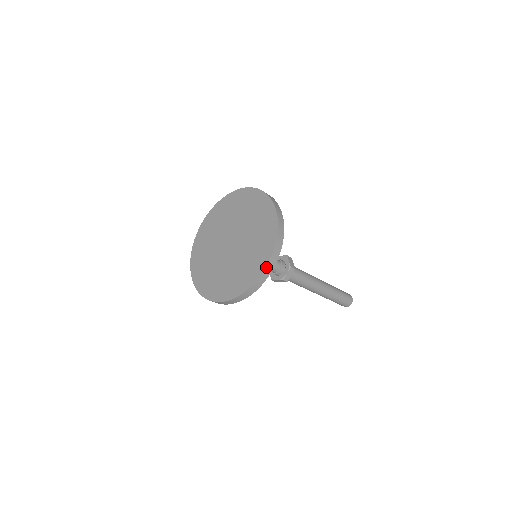
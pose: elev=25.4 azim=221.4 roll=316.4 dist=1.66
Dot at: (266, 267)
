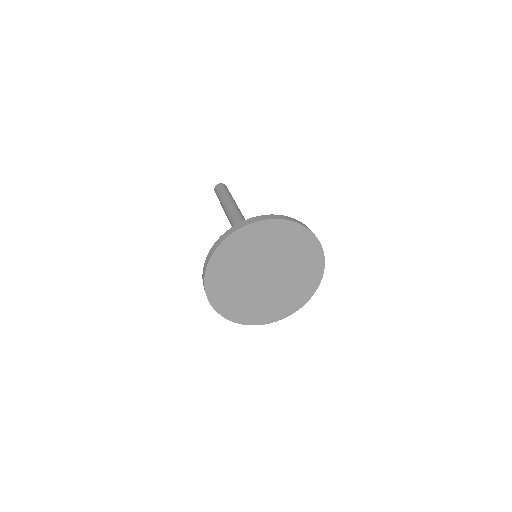
Dot at: (324, 256)
